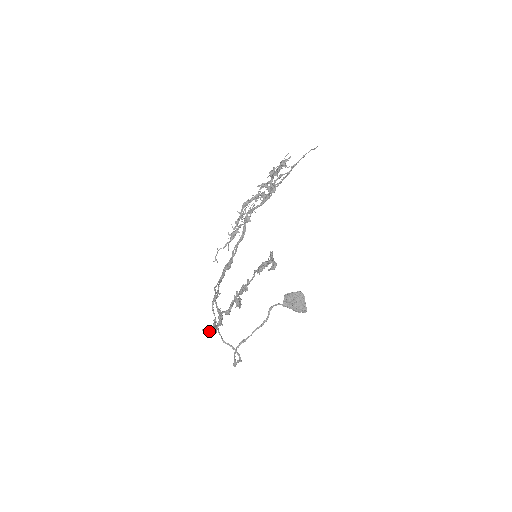
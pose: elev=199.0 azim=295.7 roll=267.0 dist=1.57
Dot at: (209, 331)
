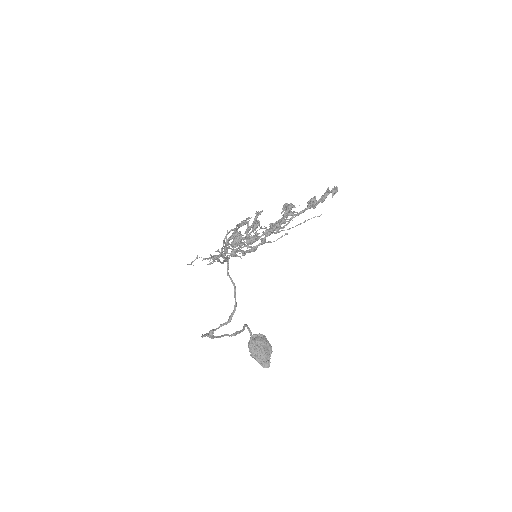
Dot at: (236, 232)
